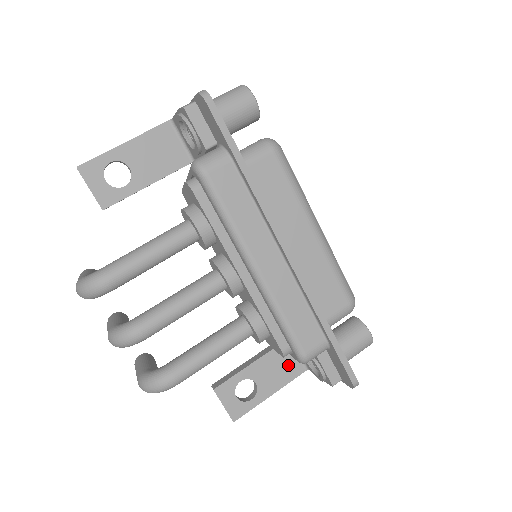
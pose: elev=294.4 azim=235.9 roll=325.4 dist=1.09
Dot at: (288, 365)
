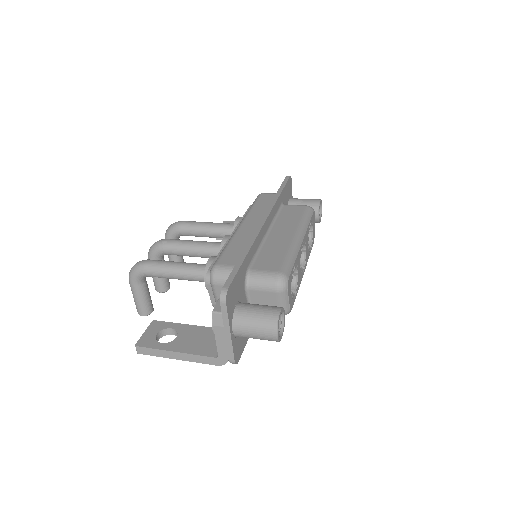
Dot at: (209, 344)
